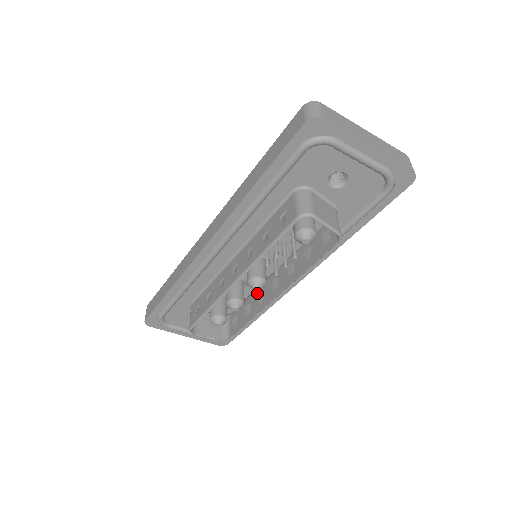
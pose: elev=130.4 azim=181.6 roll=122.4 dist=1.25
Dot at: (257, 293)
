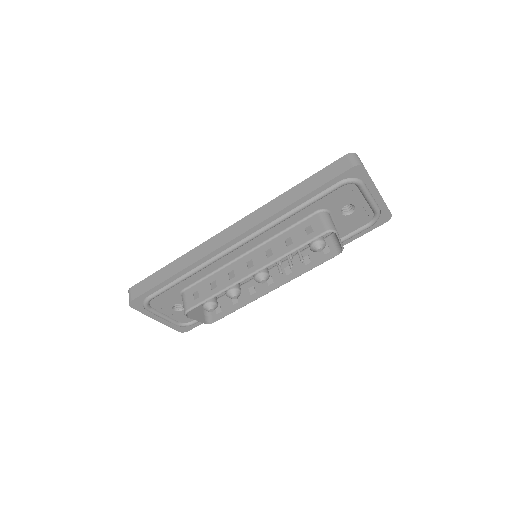
Dot at: (246, 287)
